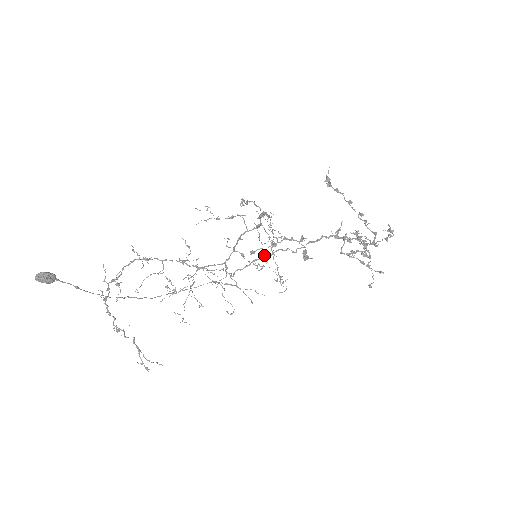
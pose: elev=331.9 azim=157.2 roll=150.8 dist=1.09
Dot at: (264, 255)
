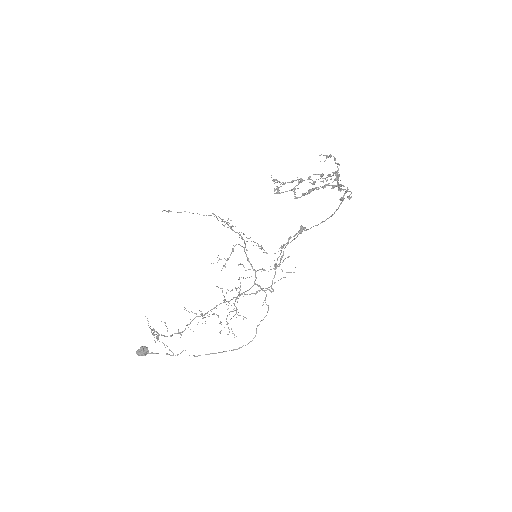
Dot at: (280, 259)
